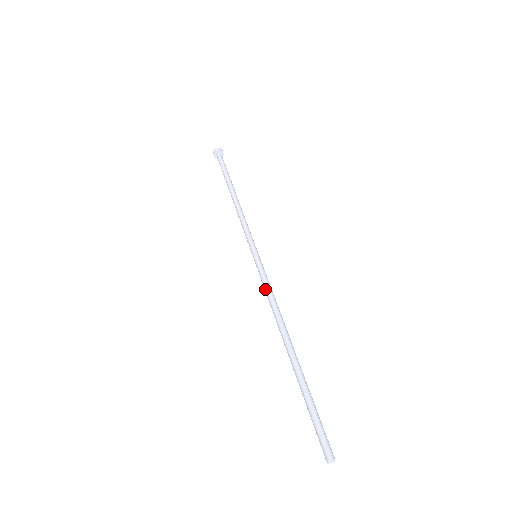
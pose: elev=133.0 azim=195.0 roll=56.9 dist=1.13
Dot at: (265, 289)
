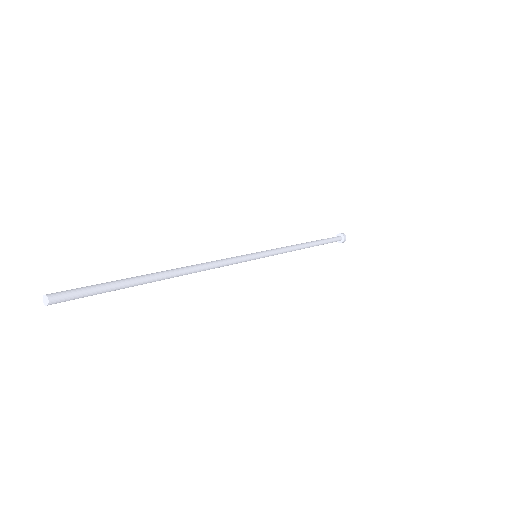
Dot at: occluded
